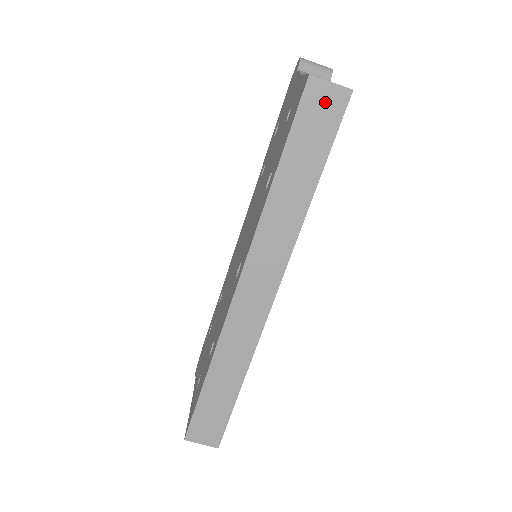
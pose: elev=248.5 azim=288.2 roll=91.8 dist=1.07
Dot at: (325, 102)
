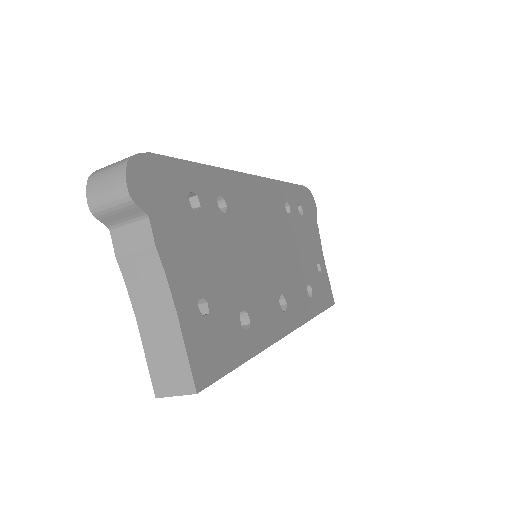
Dot at: occluded
